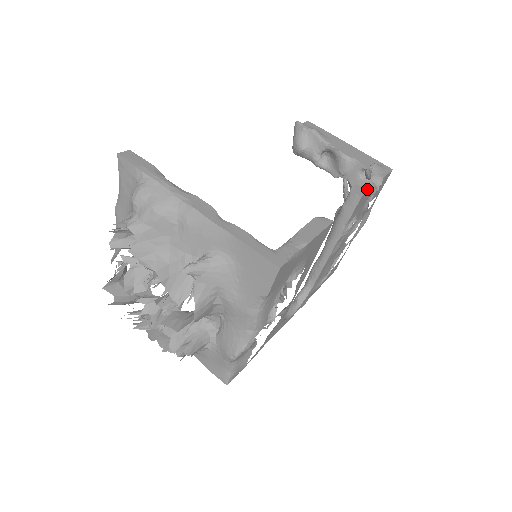
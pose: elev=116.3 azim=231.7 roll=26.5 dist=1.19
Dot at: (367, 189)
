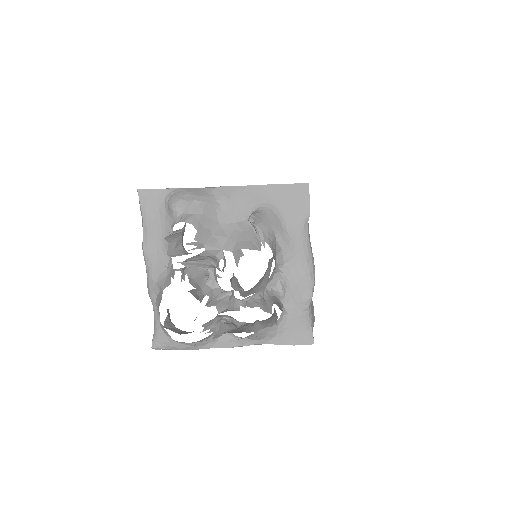
Dot at: occluded
